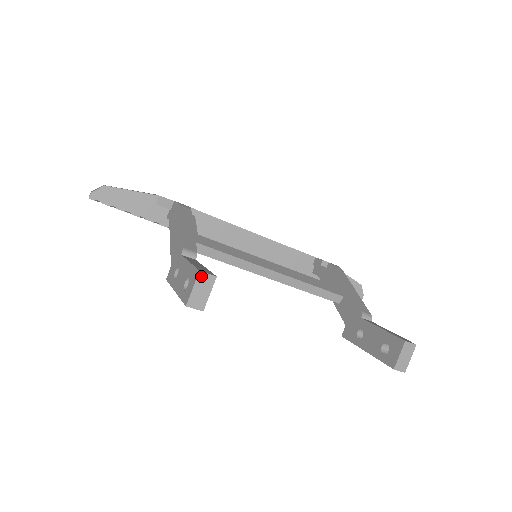
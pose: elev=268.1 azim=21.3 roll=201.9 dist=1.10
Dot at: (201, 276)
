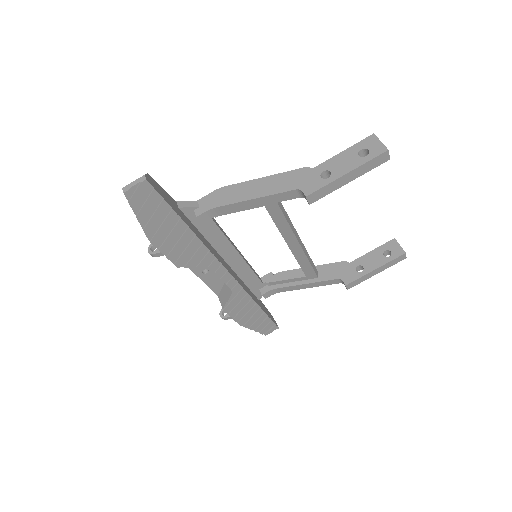
Dot at: (376, 137)
